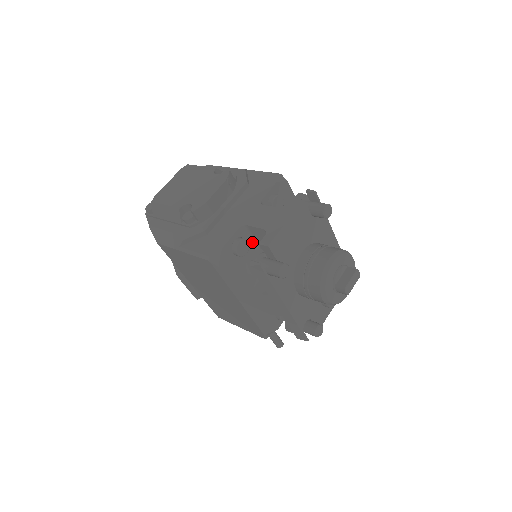
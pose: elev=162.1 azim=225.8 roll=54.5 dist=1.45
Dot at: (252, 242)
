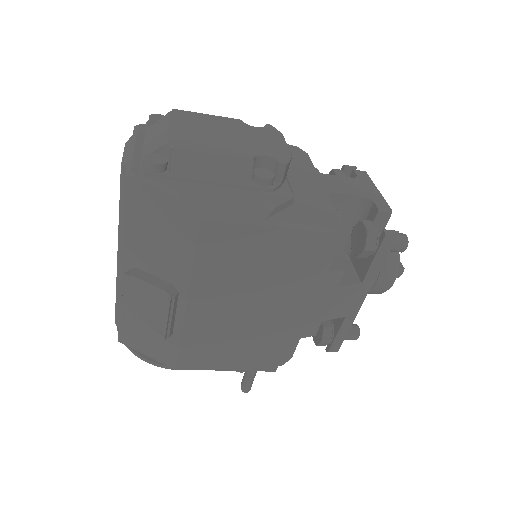
Dot at: occluded
